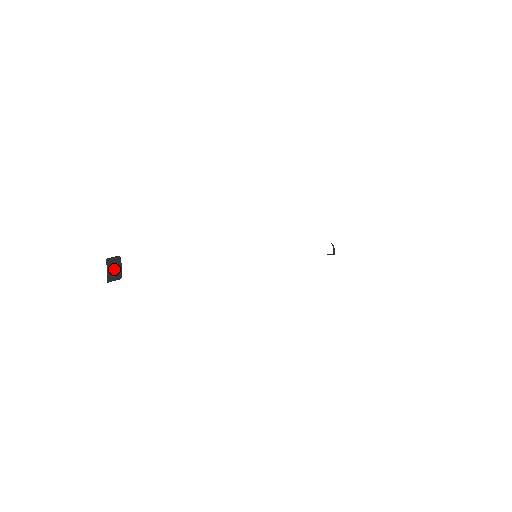
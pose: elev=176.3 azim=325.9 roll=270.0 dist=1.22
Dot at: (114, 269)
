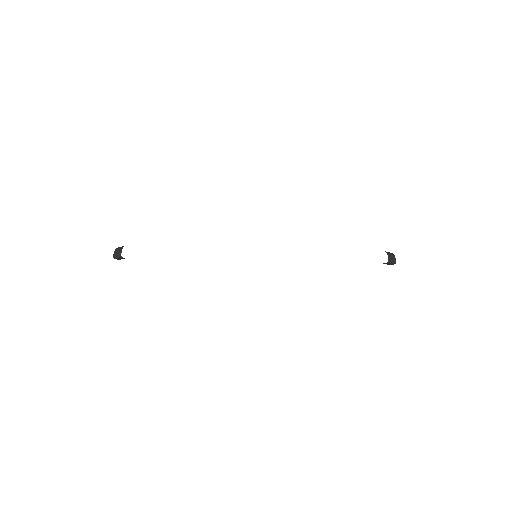
Dot at: (118, 251)
